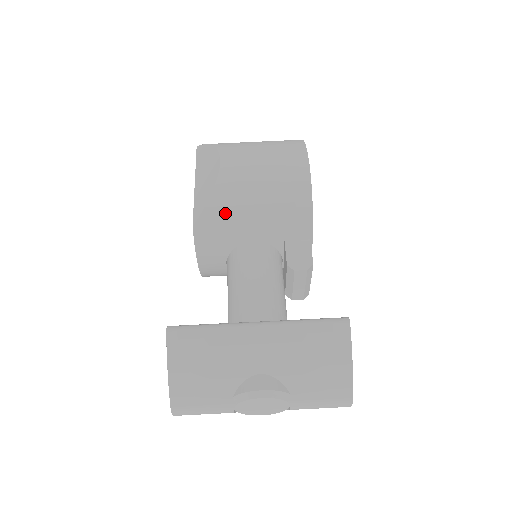
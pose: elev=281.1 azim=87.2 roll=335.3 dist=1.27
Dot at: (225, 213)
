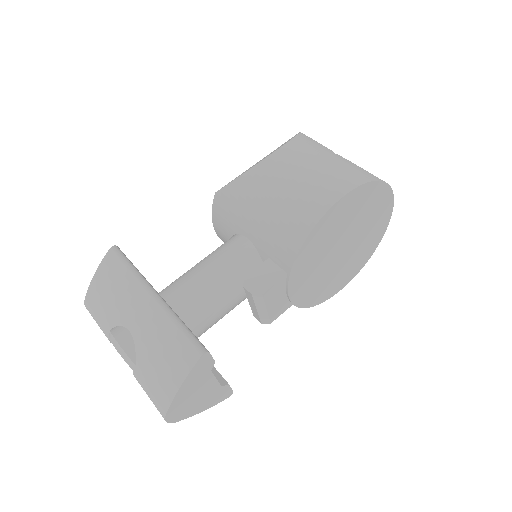
Dot at: (240, 198)
